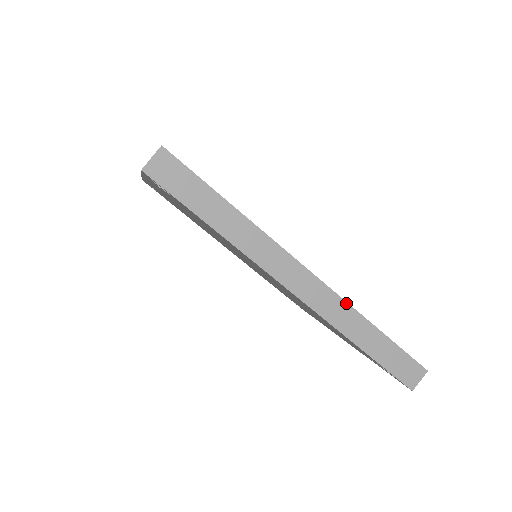
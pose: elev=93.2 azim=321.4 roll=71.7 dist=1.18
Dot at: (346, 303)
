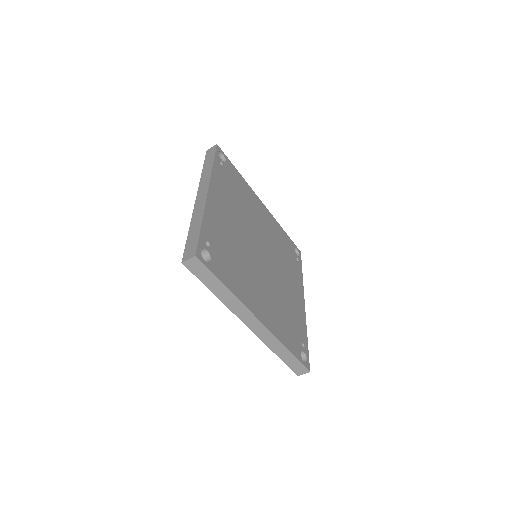
Dot at: (275, 337)
